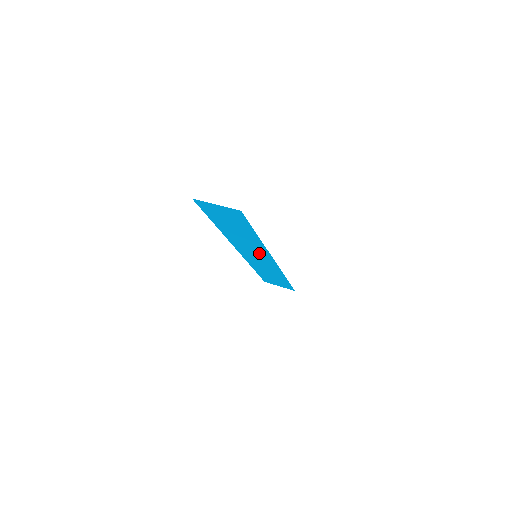
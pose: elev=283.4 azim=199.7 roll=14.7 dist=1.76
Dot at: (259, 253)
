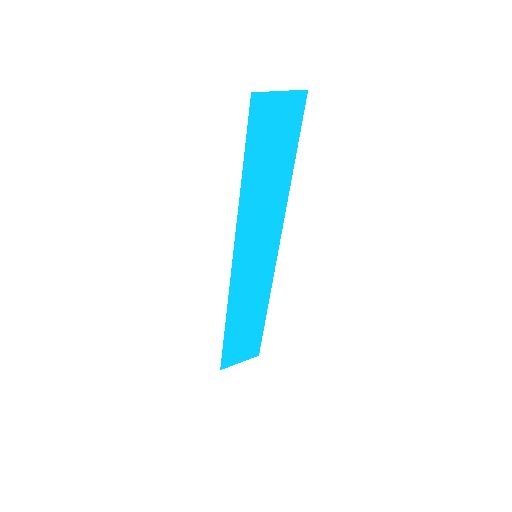
Dot at: (266, 239)
